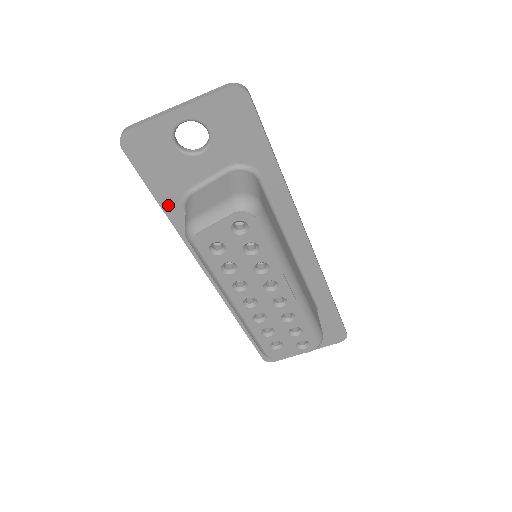
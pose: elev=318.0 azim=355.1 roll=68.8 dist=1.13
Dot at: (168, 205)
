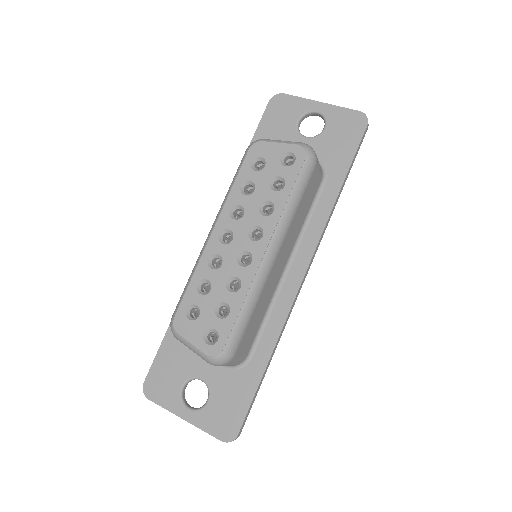
Dot at: occluded
